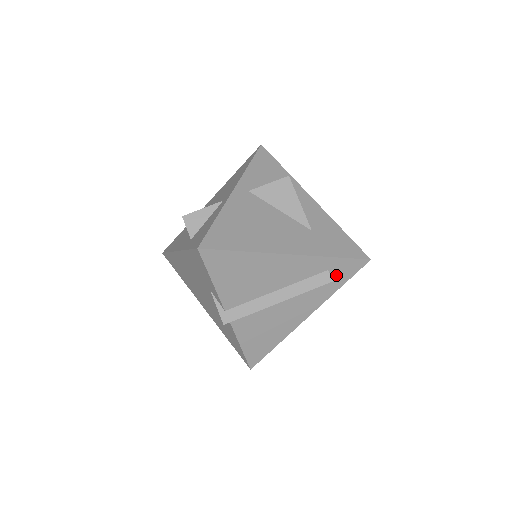
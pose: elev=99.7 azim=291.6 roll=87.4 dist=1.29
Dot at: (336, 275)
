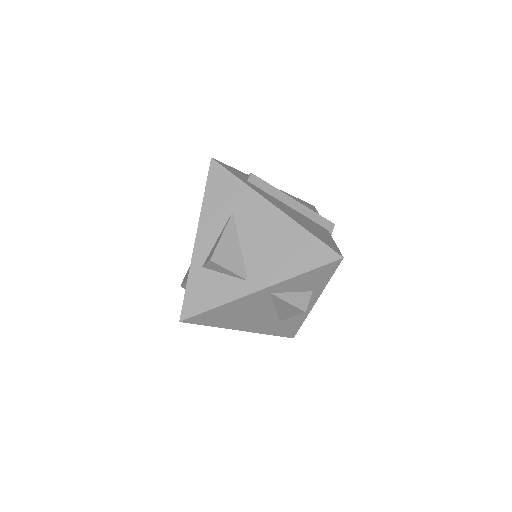
Dot at: occluded
